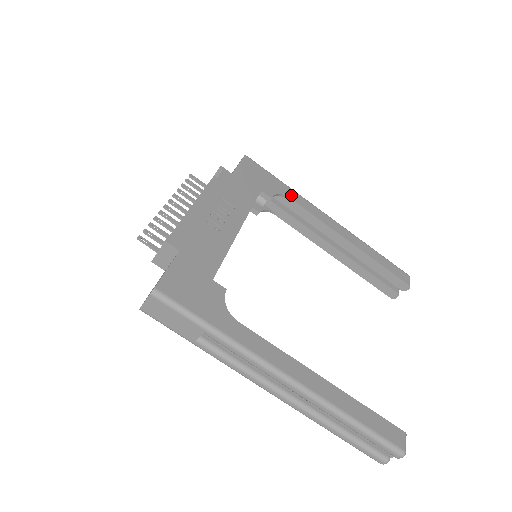
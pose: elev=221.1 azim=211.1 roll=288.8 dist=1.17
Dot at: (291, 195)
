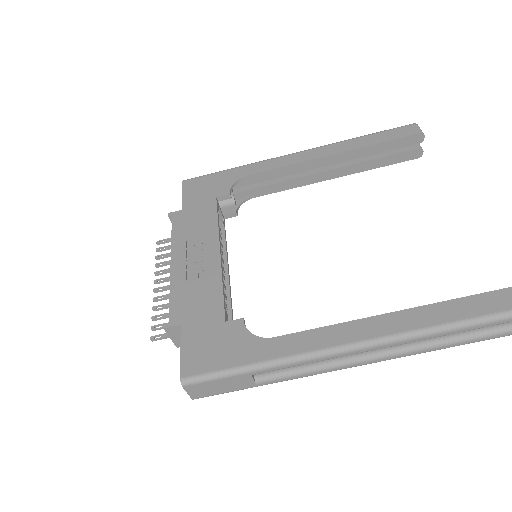
Dot at: (245, 172)
